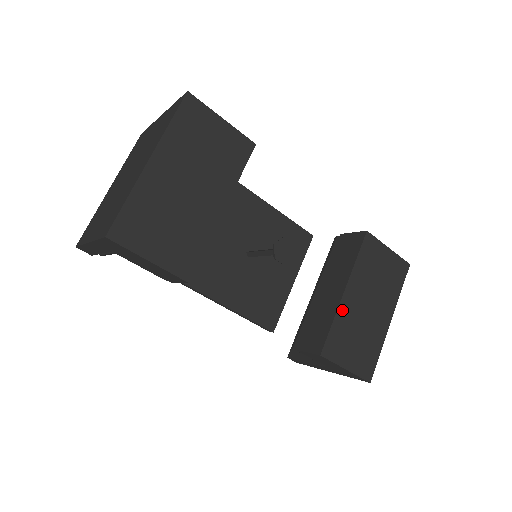
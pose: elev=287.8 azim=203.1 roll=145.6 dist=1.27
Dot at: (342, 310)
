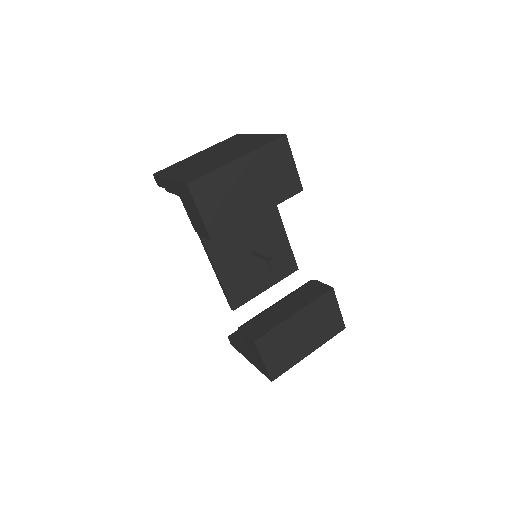
Dot at: (286, 324)
